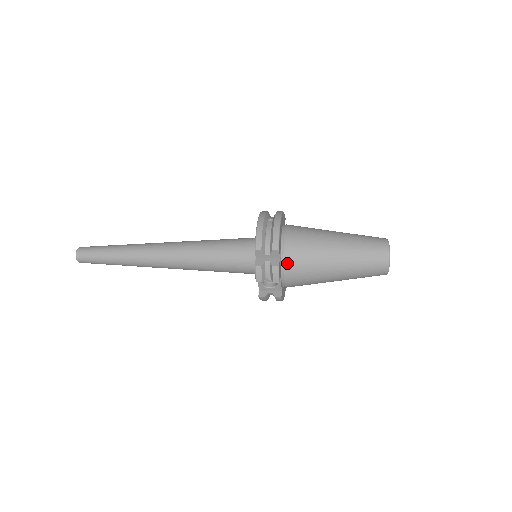
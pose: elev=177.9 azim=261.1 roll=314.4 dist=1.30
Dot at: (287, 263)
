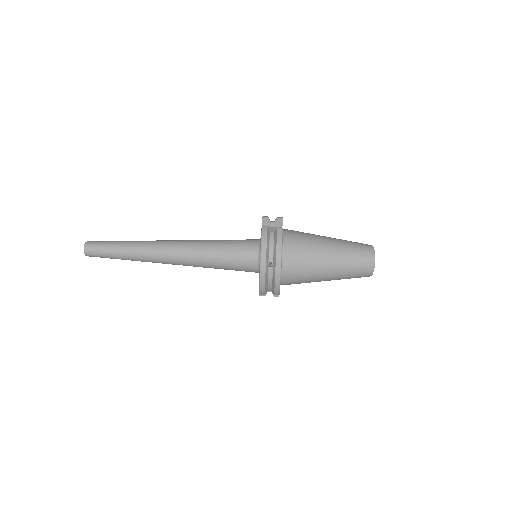
Dot at: occluded
